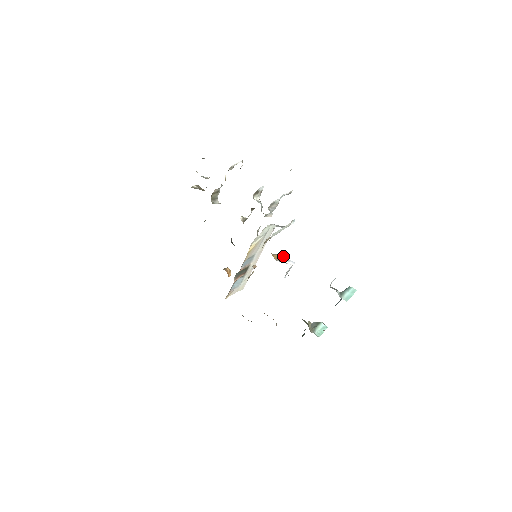
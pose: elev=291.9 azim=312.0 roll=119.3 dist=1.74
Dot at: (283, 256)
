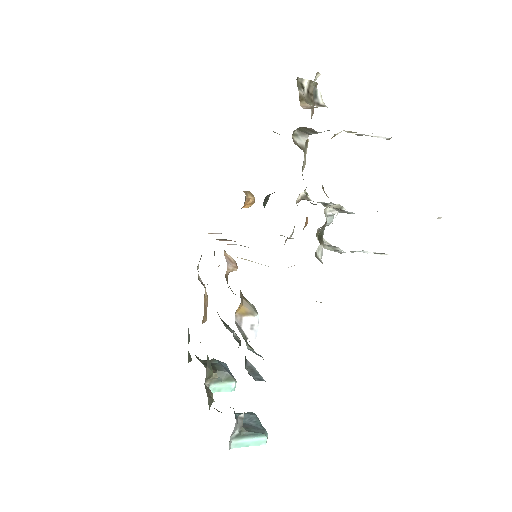
Dot at: (254, 317)
